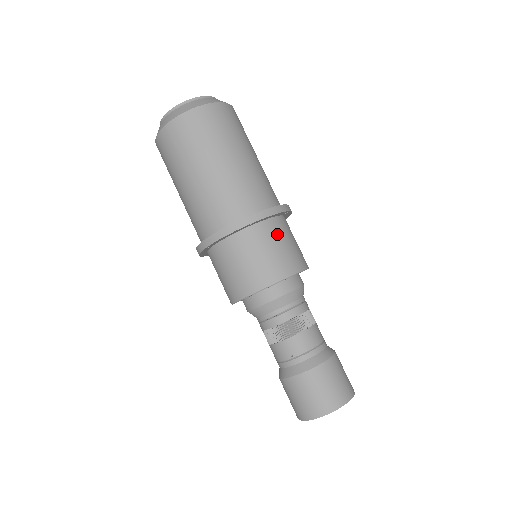
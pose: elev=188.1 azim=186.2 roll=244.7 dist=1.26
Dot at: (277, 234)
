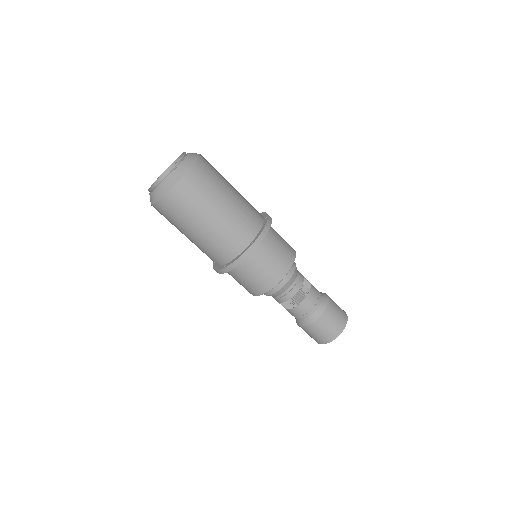
Dot at: (251, 268)
